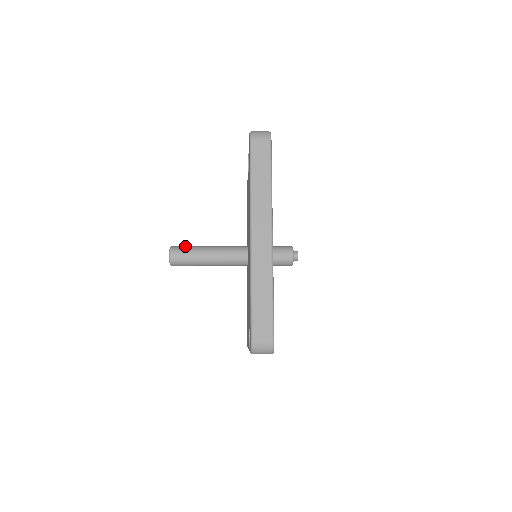
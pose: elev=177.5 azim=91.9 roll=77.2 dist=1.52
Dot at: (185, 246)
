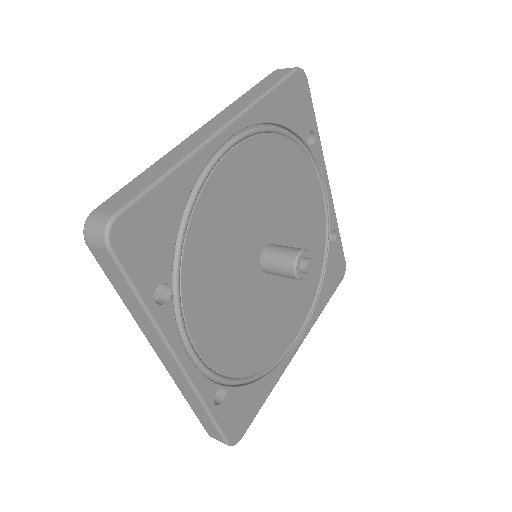
Dot at: occluded
